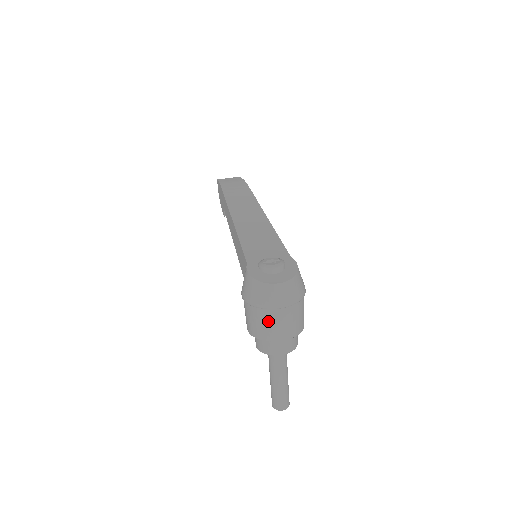
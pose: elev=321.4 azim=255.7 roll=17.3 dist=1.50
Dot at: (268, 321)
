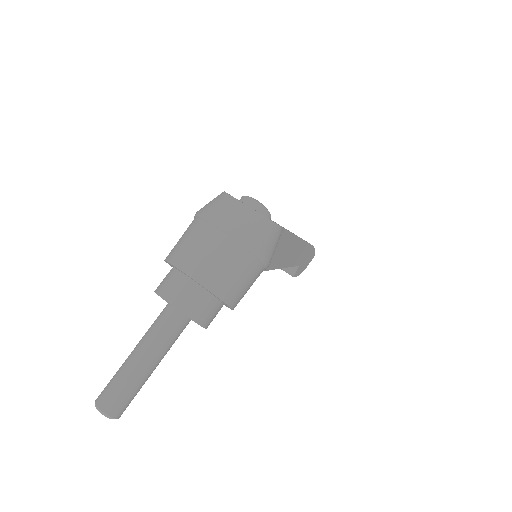
Dot at: (193, 236)
